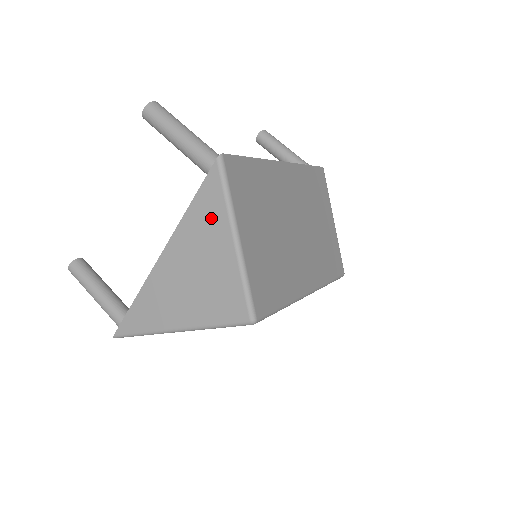
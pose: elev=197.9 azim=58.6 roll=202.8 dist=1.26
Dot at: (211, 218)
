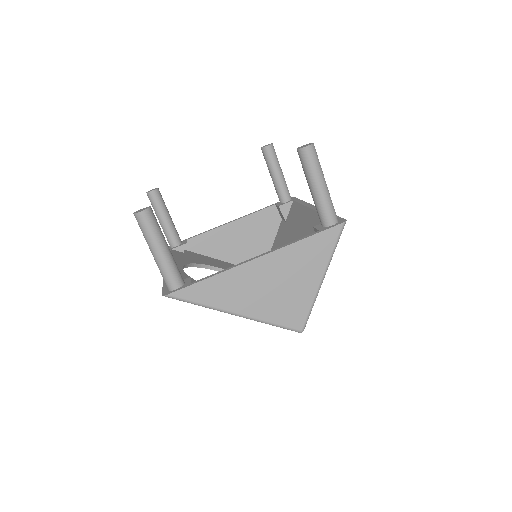
Dot at: (316, 256)
